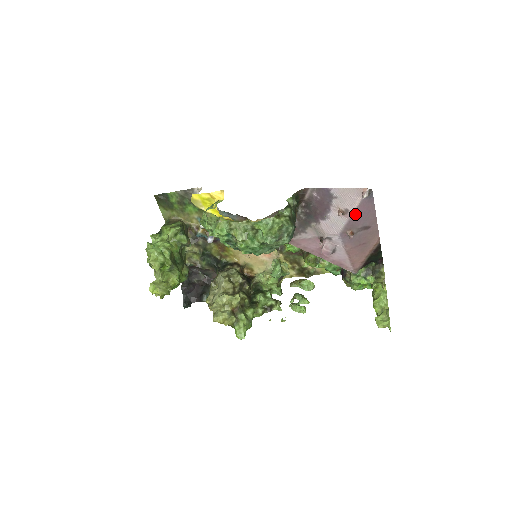
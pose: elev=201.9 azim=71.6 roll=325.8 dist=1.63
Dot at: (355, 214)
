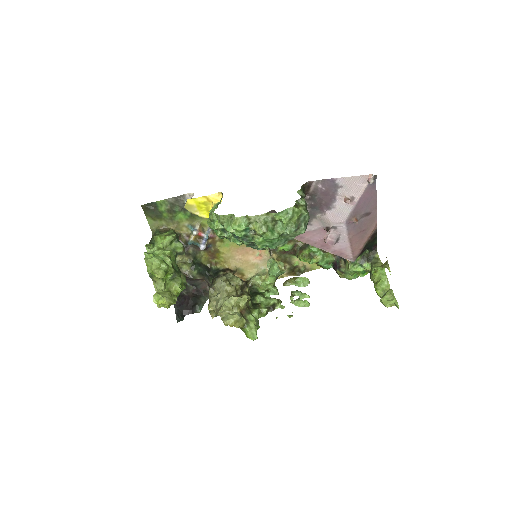
Dot at: (360, 201)
